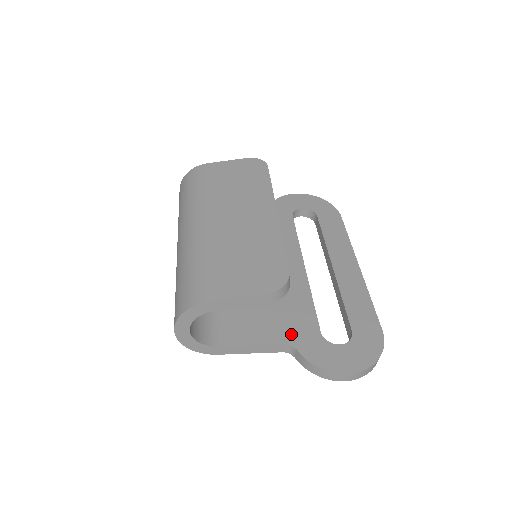
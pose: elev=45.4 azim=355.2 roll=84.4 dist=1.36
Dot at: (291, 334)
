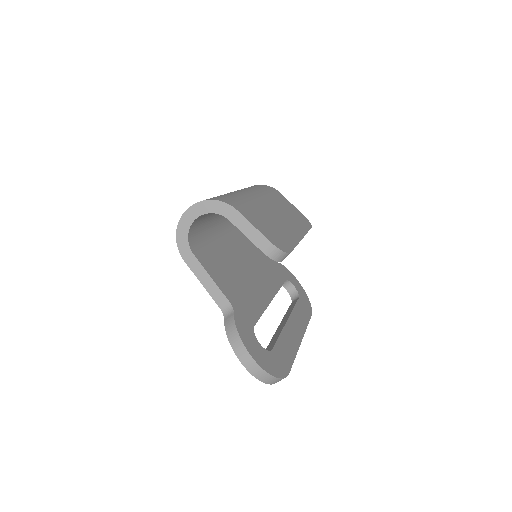
Dot at: (237, 304)
